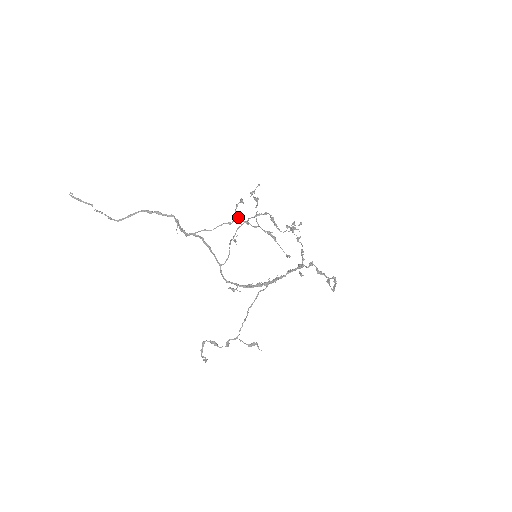
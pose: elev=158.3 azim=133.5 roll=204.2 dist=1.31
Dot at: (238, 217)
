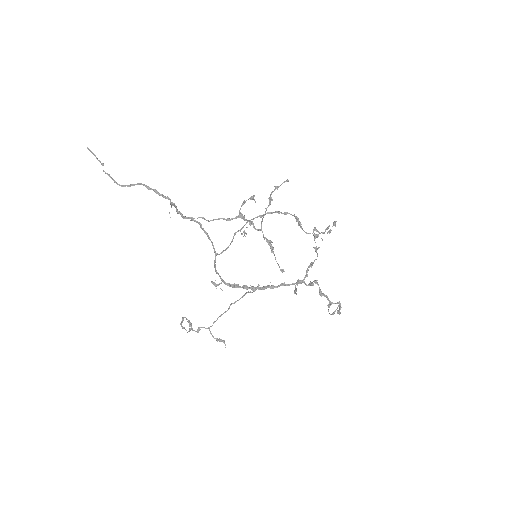
Dot at: (240, 215)
